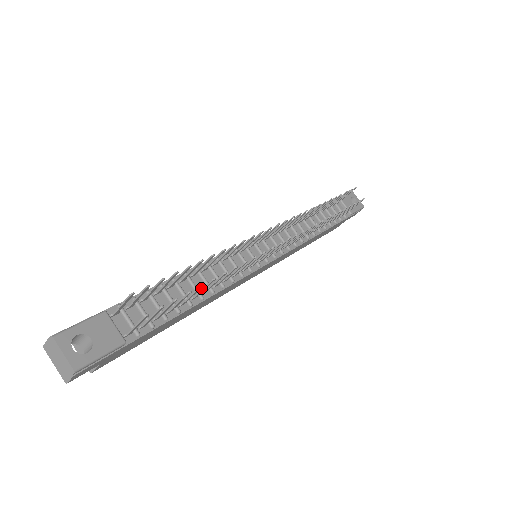
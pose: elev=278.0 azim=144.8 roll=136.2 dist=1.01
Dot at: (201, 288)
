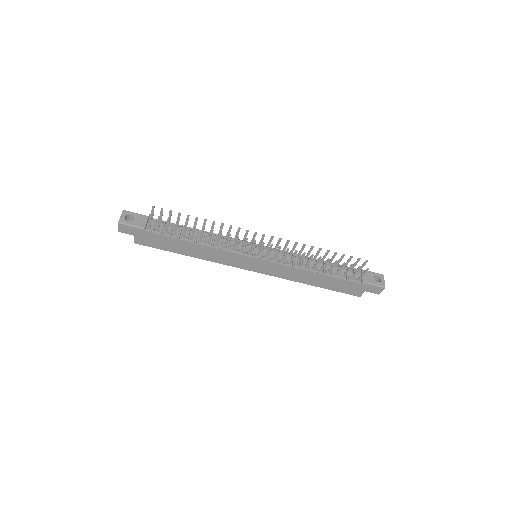
Dot at: (200, 239)
